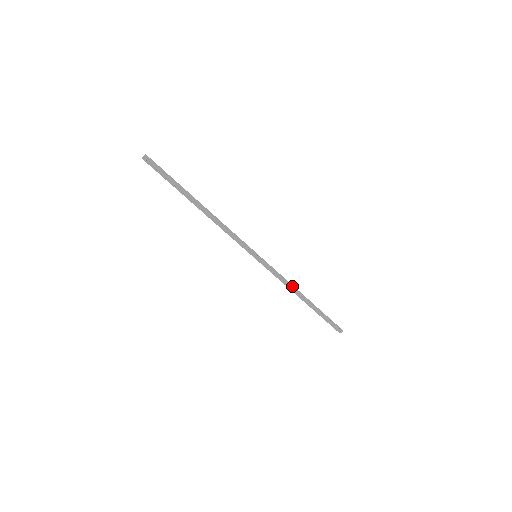
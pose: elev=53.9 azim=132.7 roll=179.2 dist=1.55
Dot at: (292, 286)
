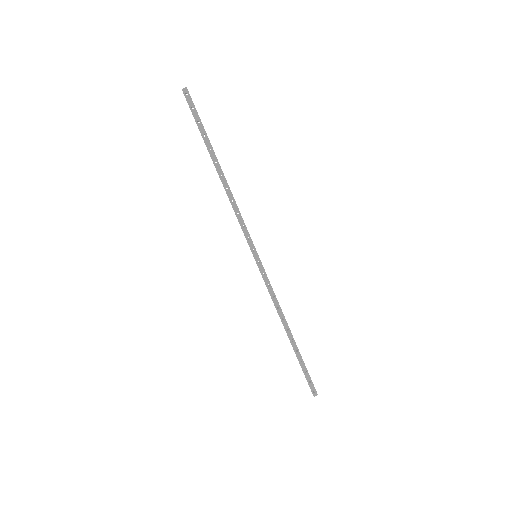
Dot at: (281, 311)
